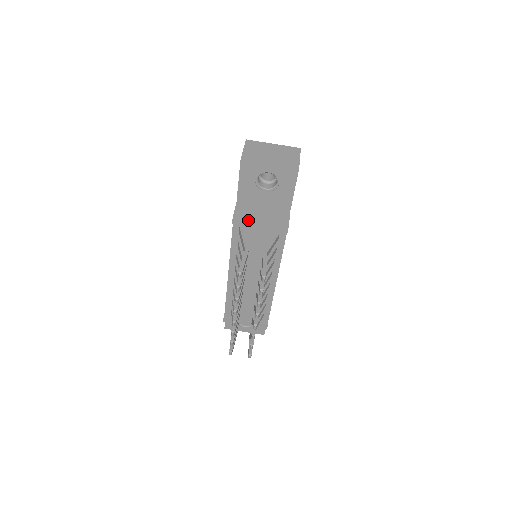
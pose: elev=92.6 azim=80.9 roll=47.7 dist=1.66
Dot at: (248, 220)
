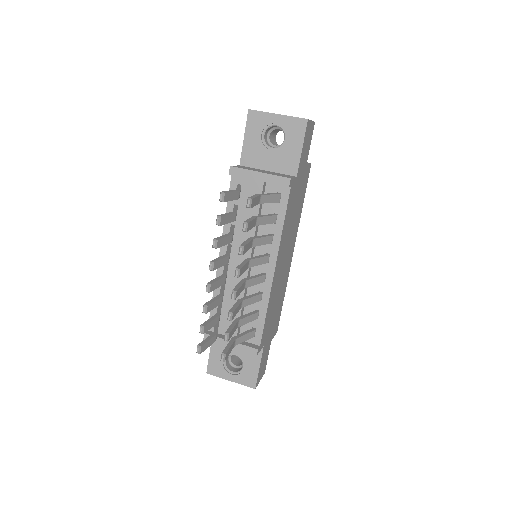
Dot at: (247, 169)
